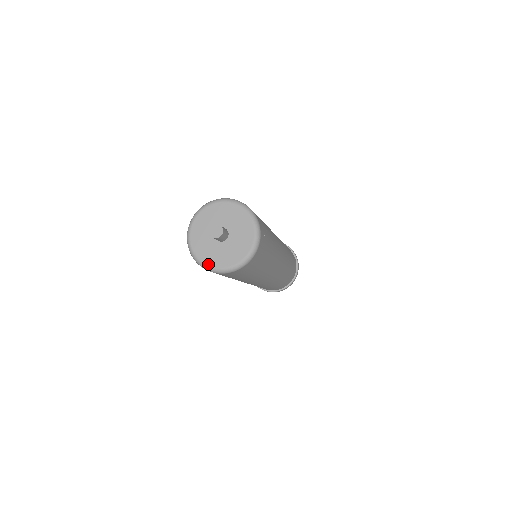
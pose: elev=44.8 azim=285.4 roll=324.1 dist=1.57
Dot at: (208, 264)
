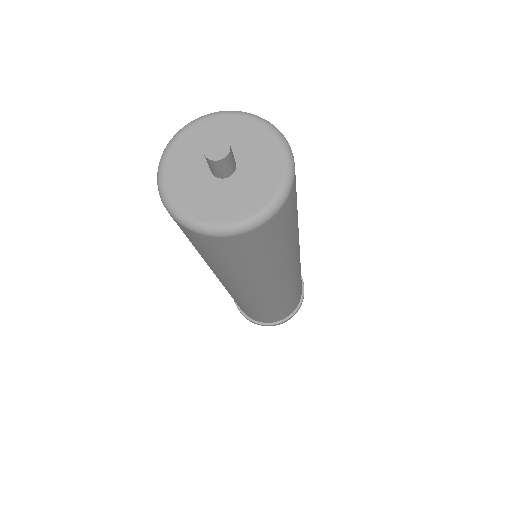
Dot at: (193, 216)
